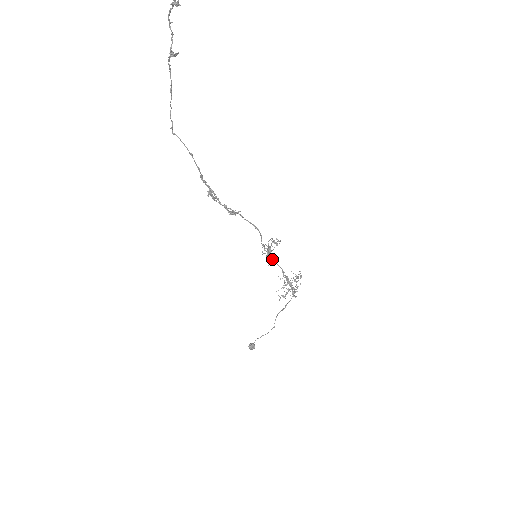
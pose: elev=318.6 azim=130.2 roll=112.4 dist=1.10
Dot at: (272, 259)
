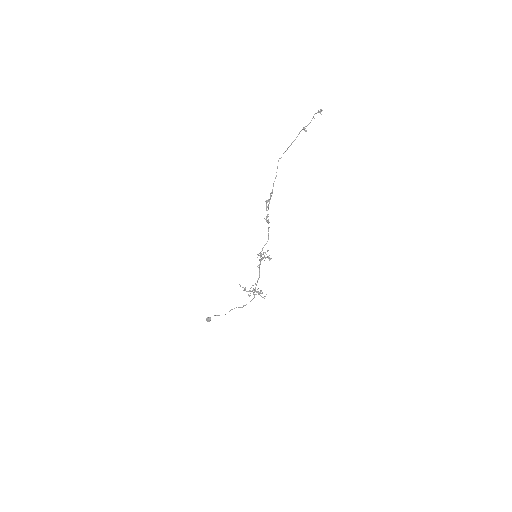
Dot at: (260, 263)
